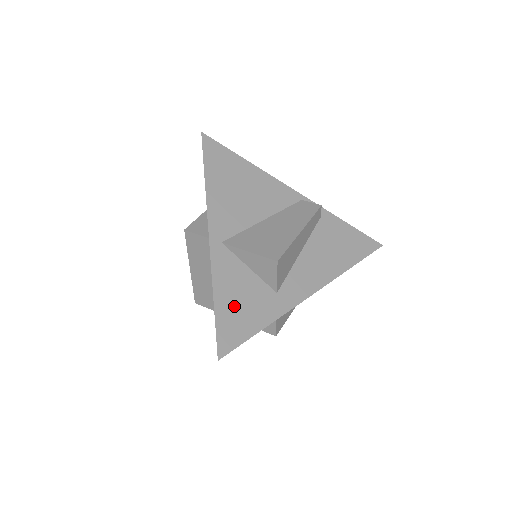
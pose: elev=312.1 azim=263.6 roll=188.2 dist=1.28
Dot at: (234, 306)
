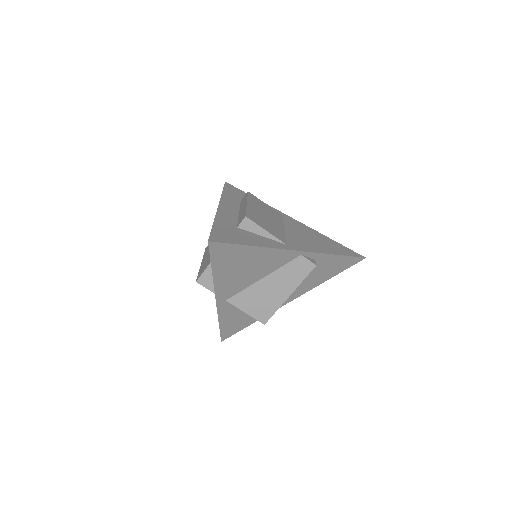
Dot at: (233, 322)
